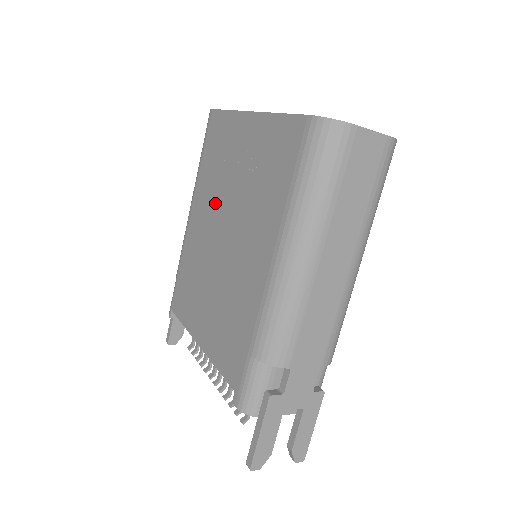
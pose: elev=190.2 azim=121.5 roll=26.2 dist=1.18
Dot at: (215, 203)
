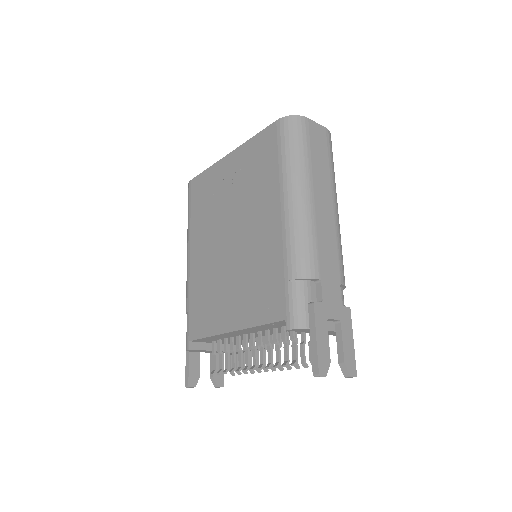
Dot at: (214, 226)
